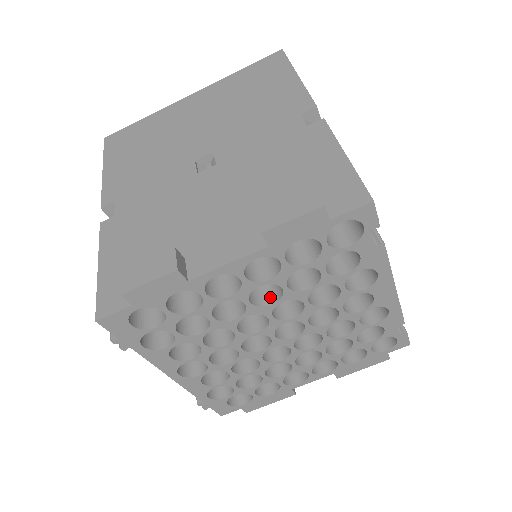
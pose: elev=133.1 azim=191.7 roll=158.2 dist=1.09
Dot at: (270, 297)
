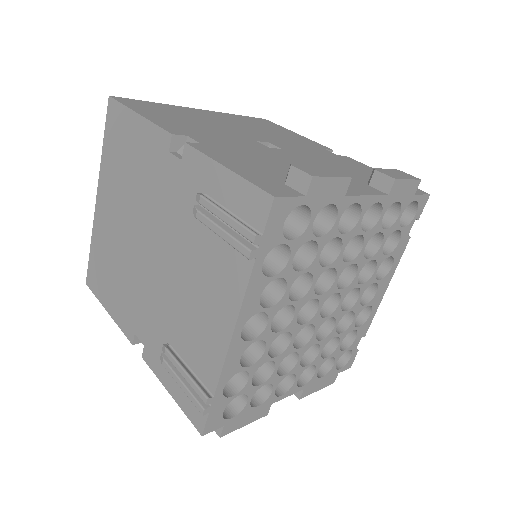
Dot at: occluded
